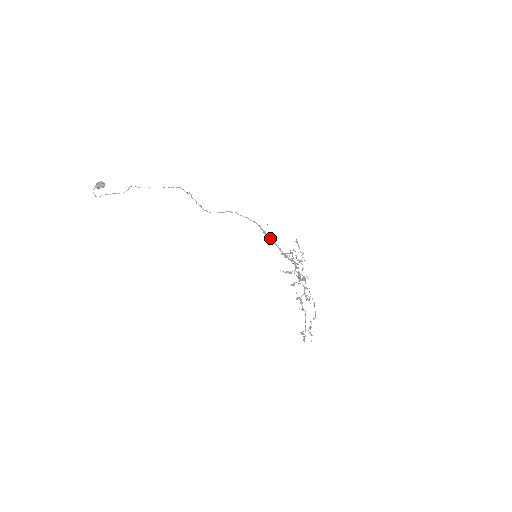
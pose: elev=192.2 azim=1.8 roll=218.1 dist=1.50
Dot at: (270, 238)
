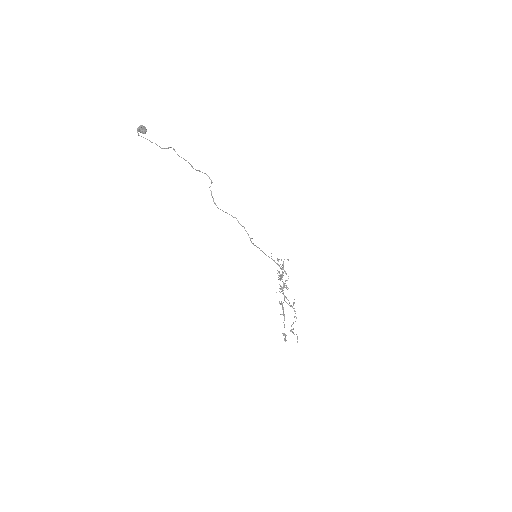
Dot at: occluded
